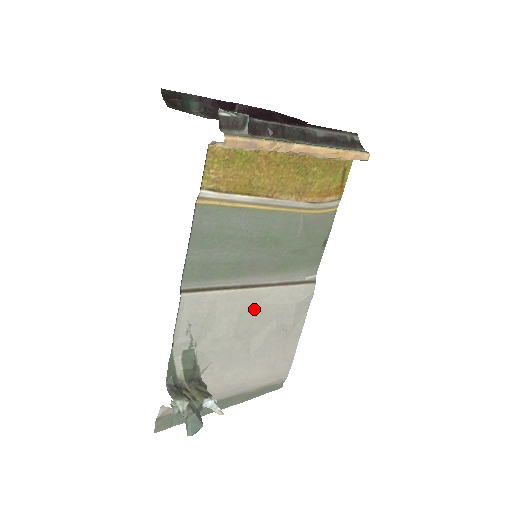
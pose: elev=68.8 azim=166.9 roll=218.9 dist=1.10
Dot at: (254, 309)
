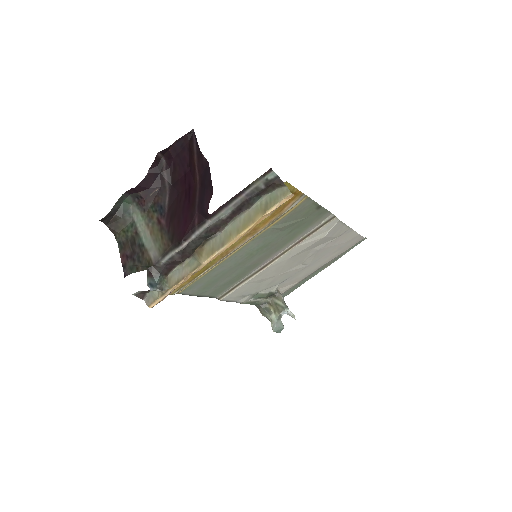
Dot at: (285, 263)
